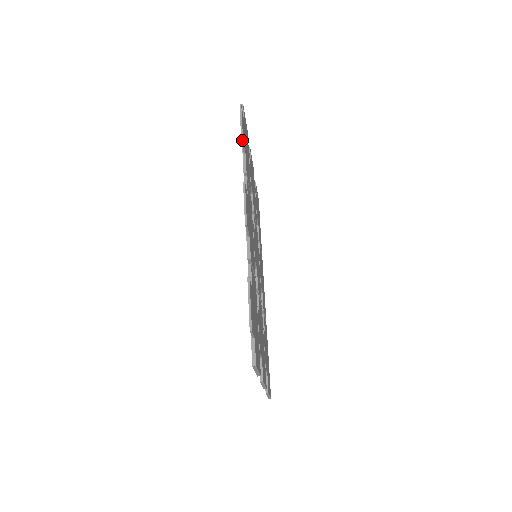
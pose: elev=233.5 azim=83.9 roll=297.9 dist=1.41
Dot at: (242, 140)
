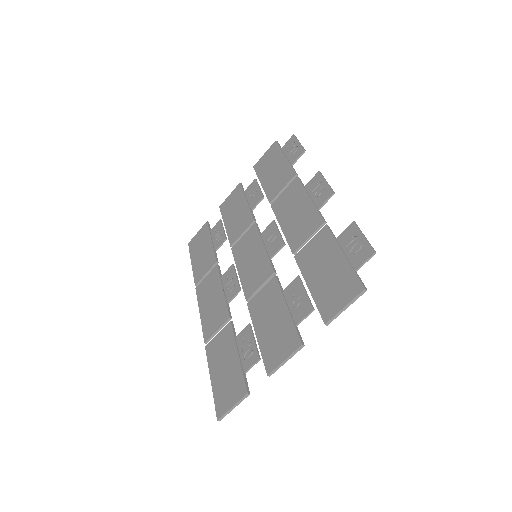
Dot at: (304, 151)
